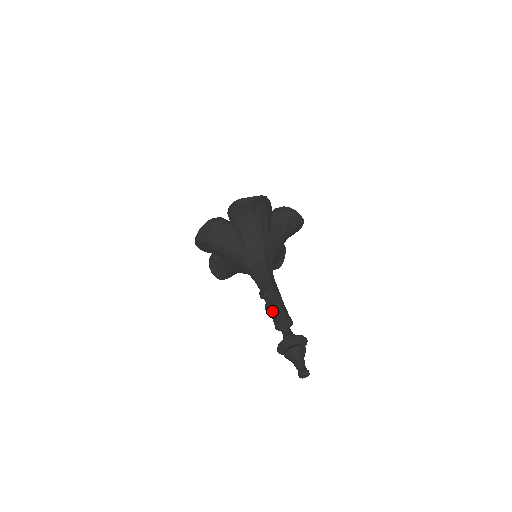
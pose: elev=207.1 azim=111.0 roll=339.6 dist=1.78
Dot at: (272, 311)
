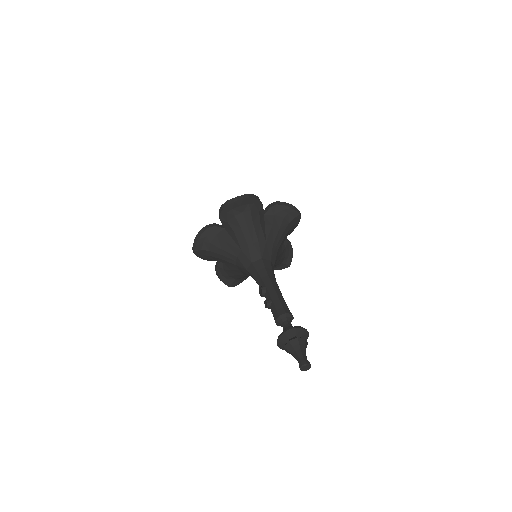
Dot at: (271, 307)
